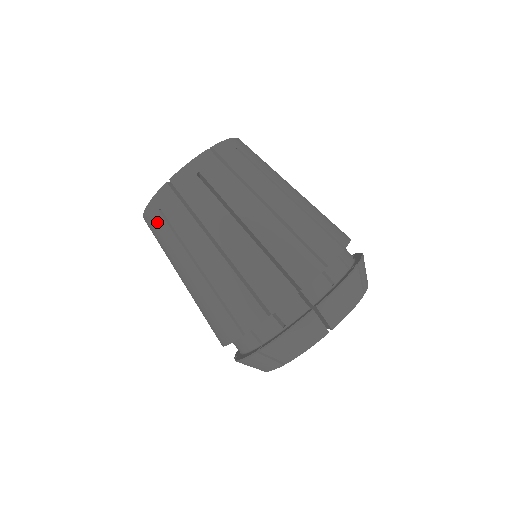
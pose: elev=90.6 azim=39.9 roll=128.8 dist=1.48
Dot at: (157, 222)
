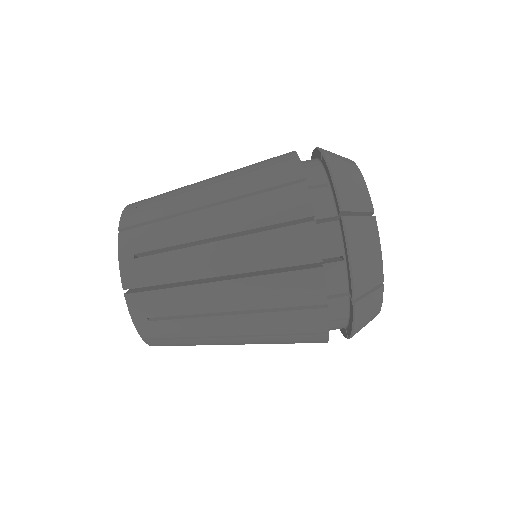
Dot at: (160, 331)
